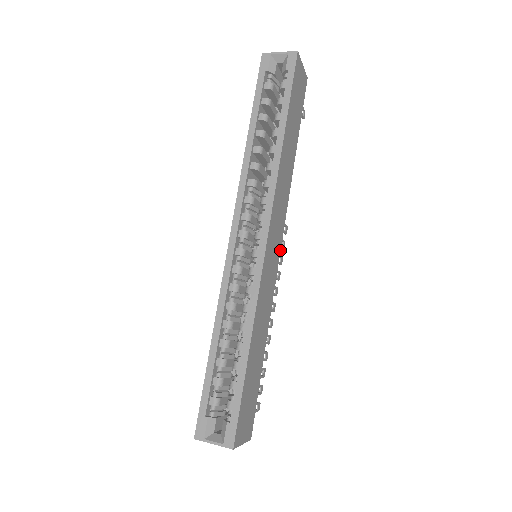
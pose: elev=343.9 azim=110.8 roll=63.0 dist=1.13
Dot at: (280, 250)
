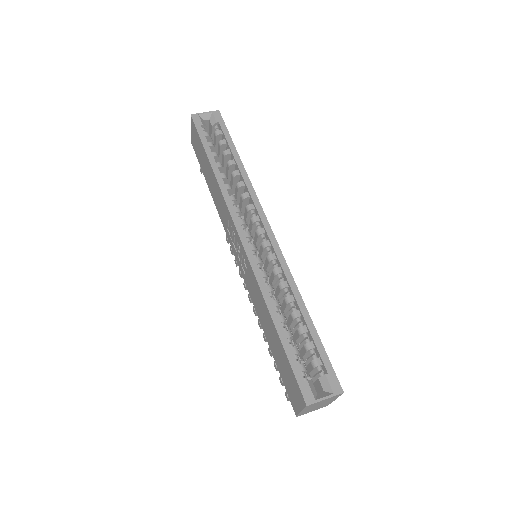
Dot at: occluded
